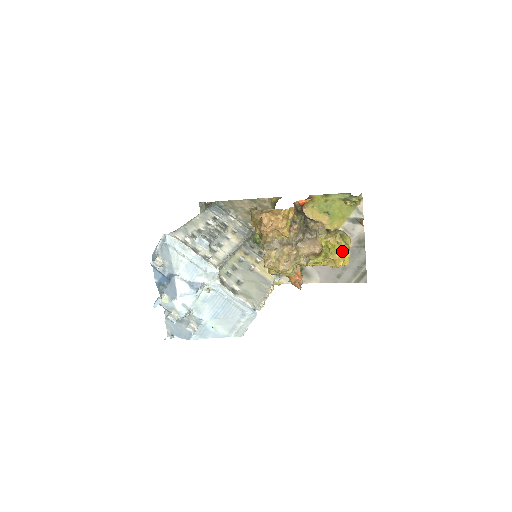
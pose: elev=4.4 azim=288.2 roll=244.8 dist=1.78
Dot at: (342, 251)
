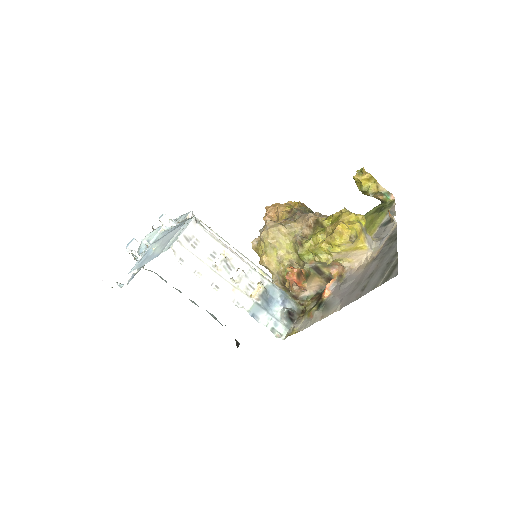
Dot at: (345, 218)
